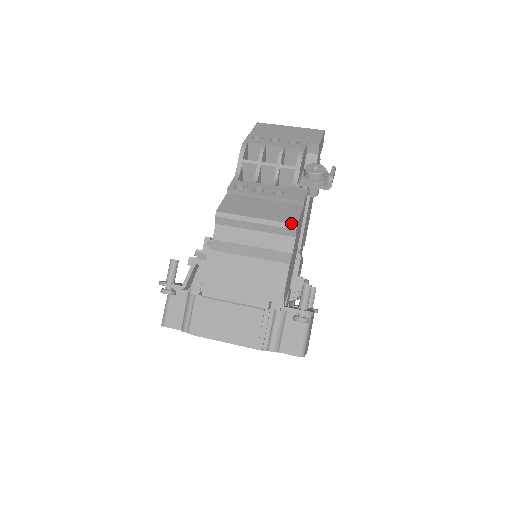
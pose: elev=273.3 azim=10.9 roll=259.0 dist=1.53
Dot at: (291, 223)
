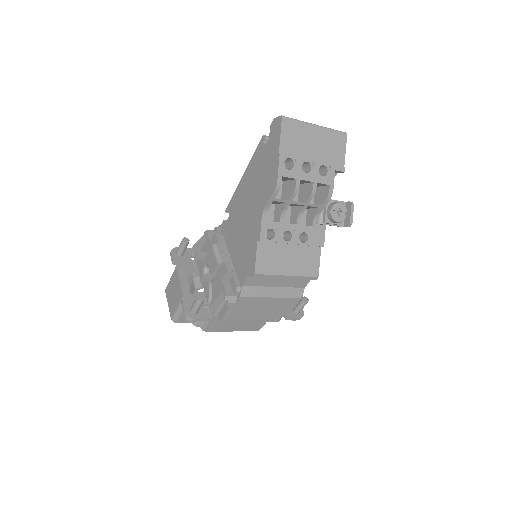
Dot at: (314, 277)
